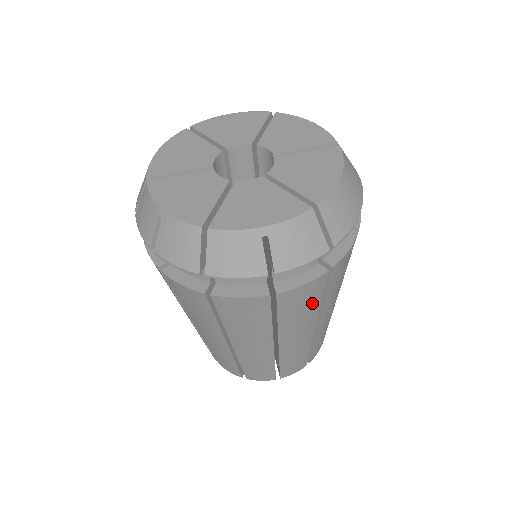
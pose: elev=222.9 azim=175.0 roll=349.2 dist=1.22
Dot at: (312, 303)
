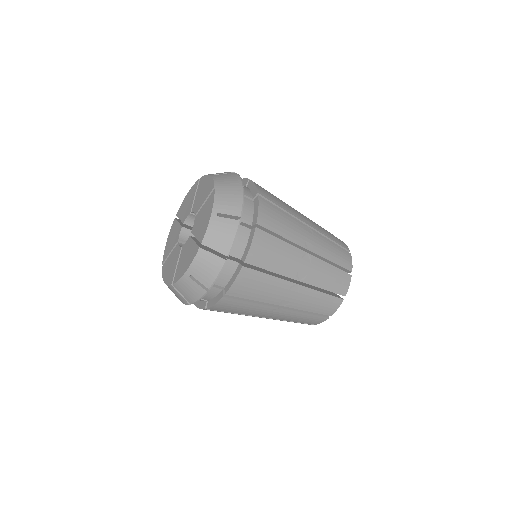
Dot at: (262, 281)
